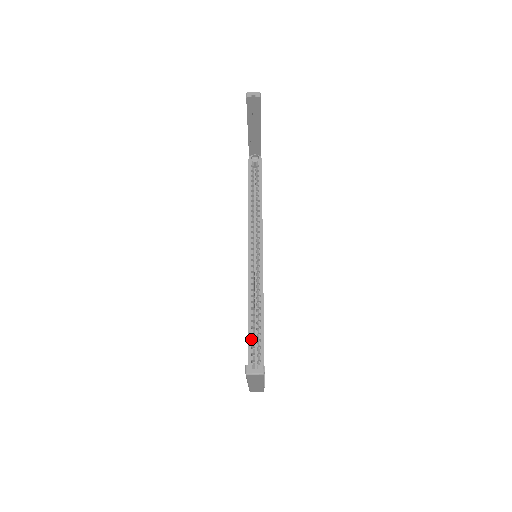
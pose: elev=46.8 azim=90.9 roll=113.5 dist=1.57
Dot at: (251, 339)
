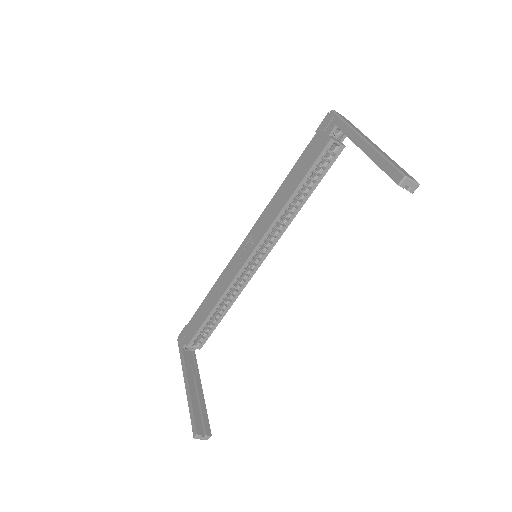
Dot at: (204, 326)
